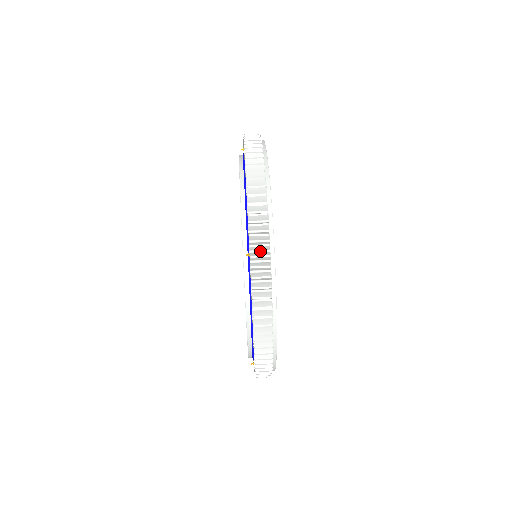
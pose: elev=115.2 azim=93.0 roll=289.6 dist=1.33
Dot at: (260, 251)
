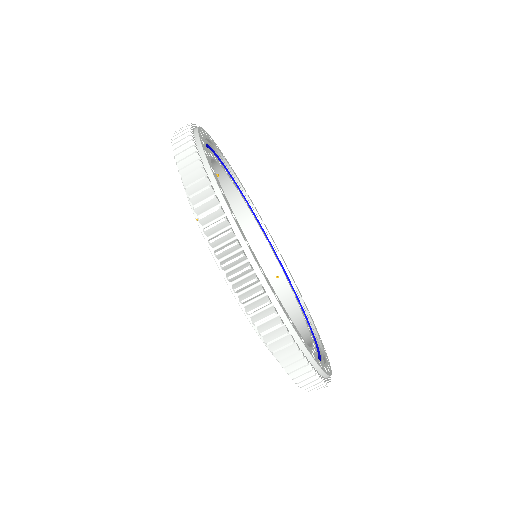
Dot at: occluded
